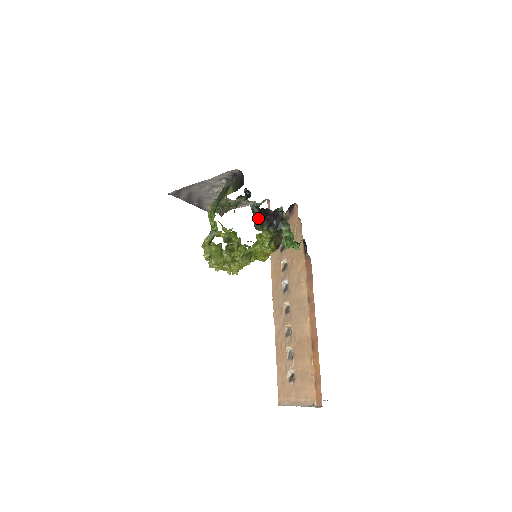
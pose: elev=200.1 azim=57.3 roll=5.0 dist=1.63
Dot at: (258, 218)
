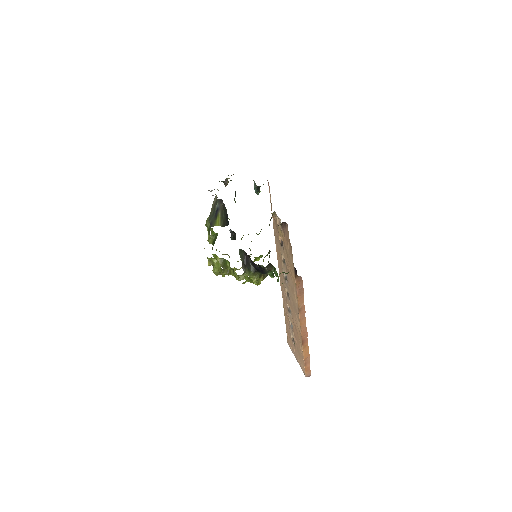
Dot at: (245, 259)
